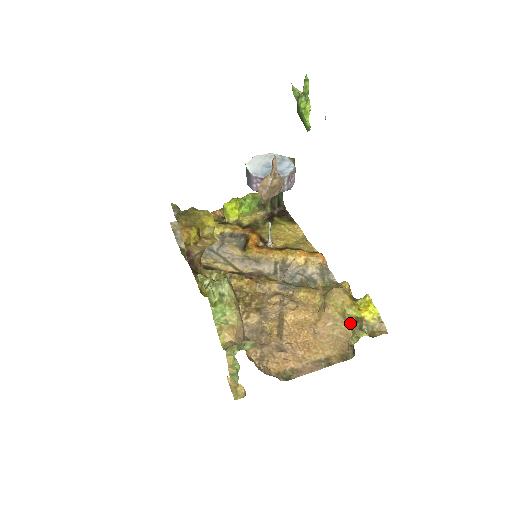
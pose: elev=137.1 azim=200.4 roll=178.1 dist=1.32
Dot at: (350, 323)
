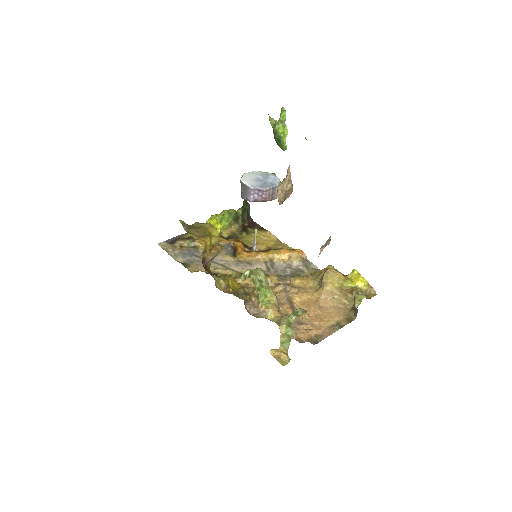
Dot at: (346, 294)
